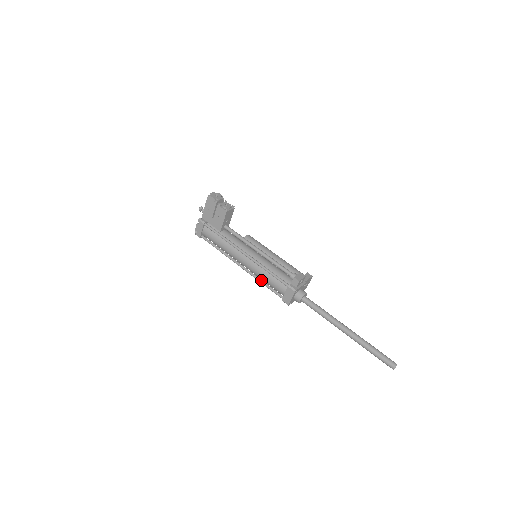
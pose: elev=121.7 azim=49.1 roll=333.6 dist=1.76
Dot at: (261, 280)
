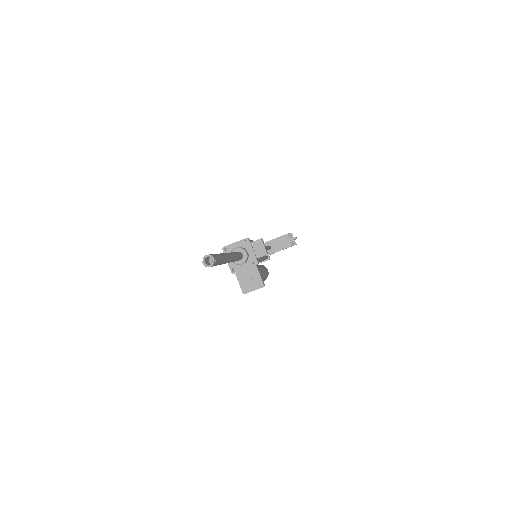
Dot at: occluded
